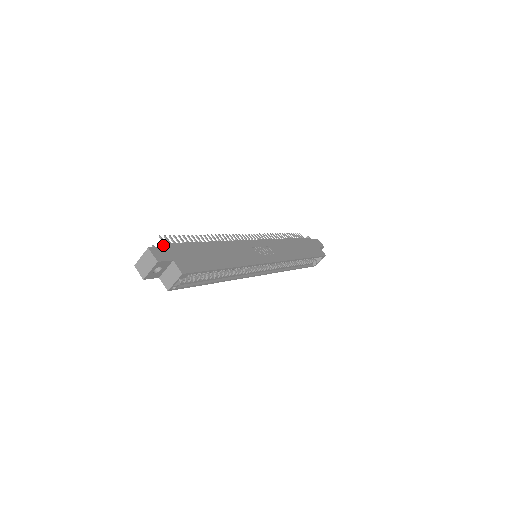
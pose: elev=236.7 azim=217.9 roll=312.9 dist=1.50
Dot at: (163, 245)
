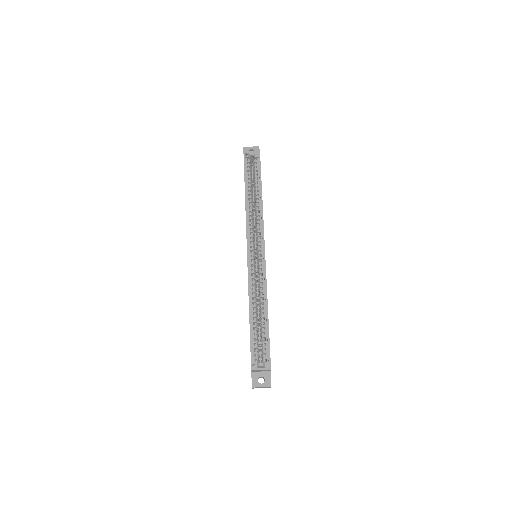
Dot at: occluded
